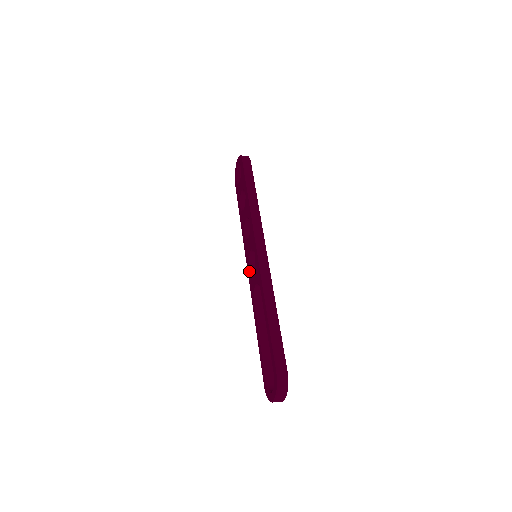
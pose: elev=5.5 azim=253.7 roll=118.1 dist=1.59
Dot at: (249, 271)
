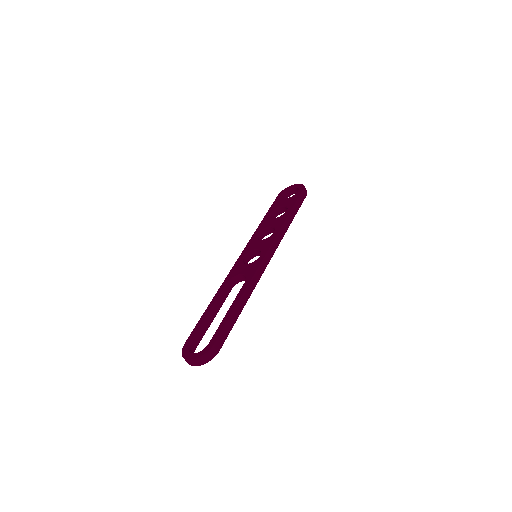
Dot at: (241, 259)
